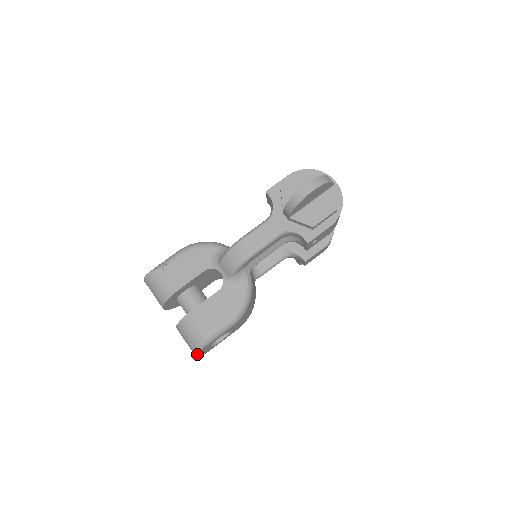
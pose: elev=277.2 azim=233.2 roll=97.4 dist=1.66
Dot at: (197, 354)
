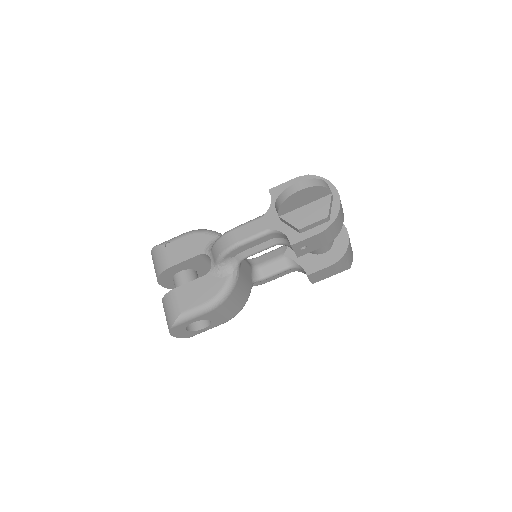
Dot at: (170, 331)
